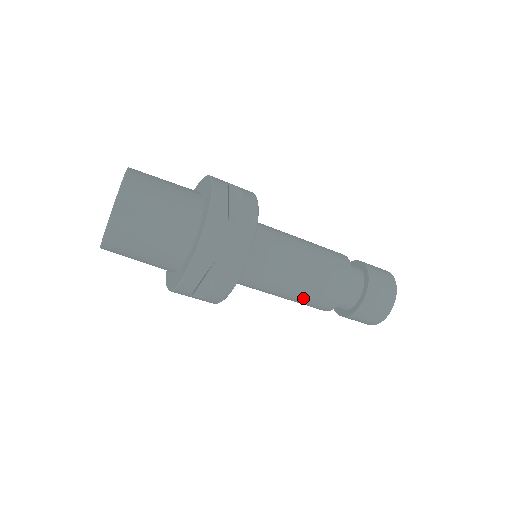
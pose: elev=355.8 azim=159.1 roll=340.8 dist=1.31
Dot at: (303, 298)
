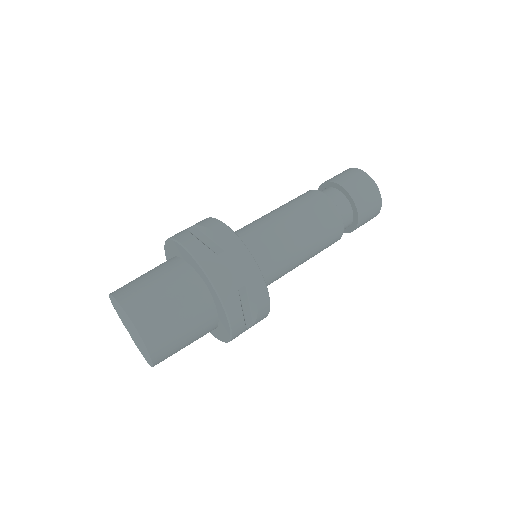
Dot at: (317, 248)
